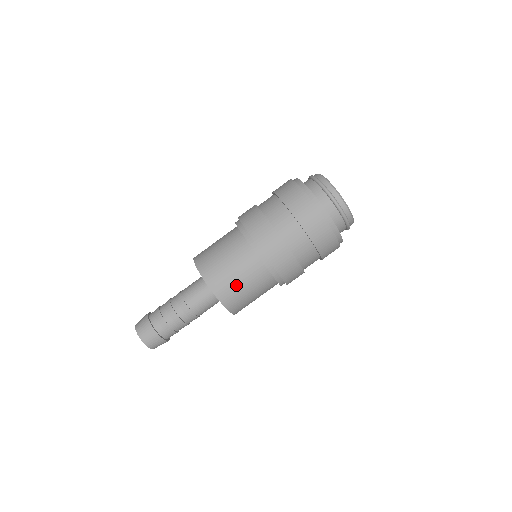
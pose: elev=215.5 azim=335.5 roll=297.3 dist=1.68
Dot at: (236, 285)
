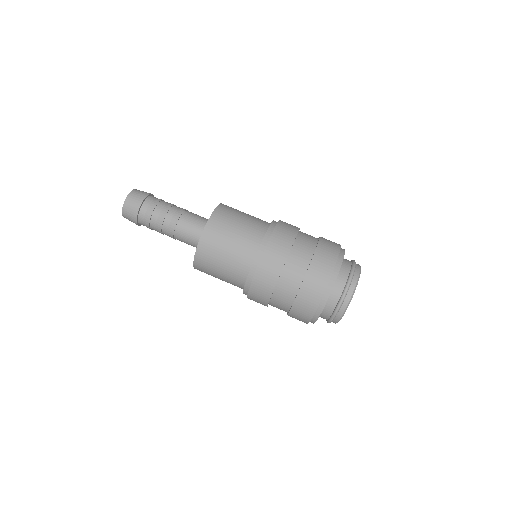
Dot at: (225, 239)
